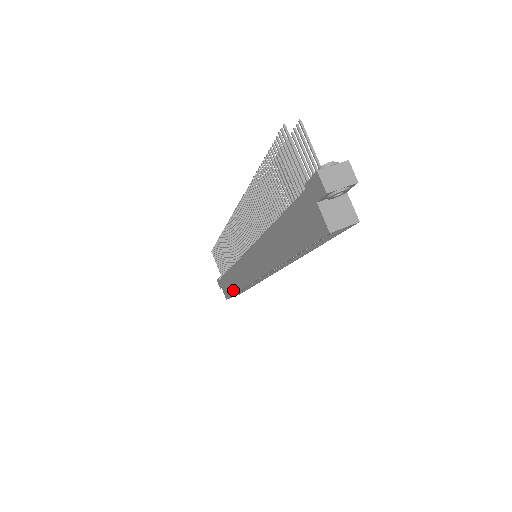
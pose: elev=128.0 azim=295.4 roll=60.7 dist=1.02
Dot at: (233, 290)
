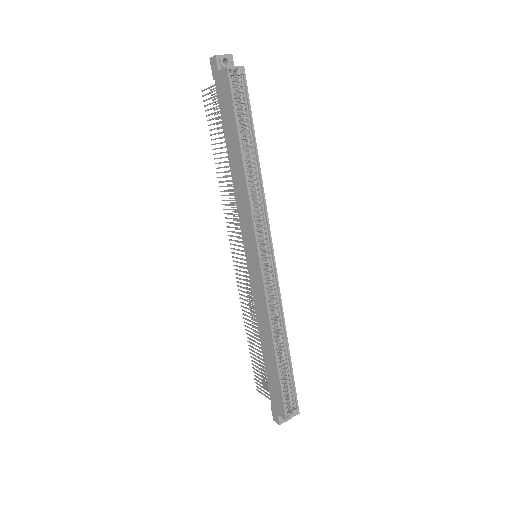
Dot at: (274, 363)
